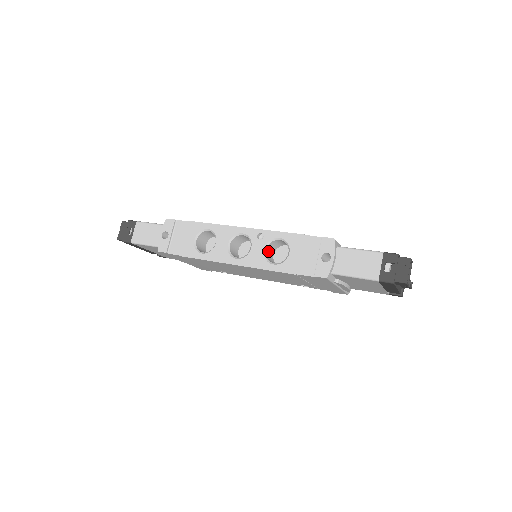
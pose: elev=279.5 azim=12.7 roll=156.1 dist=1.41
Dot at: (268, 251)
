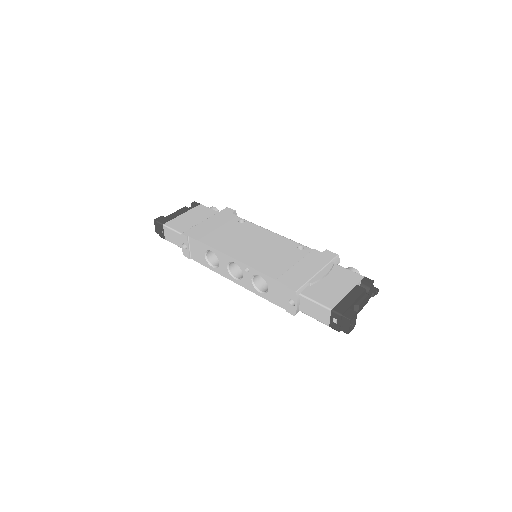
Dot at: (256, 277)
